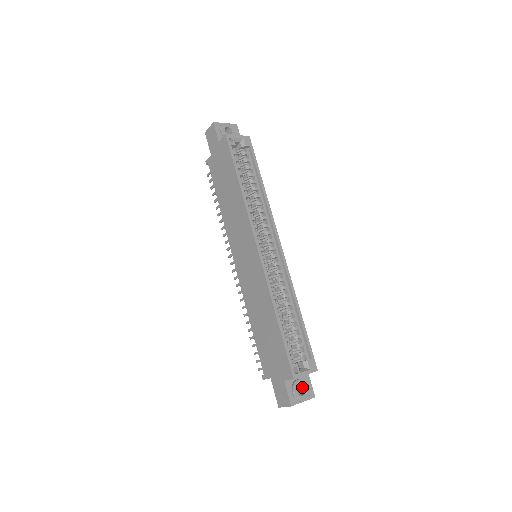
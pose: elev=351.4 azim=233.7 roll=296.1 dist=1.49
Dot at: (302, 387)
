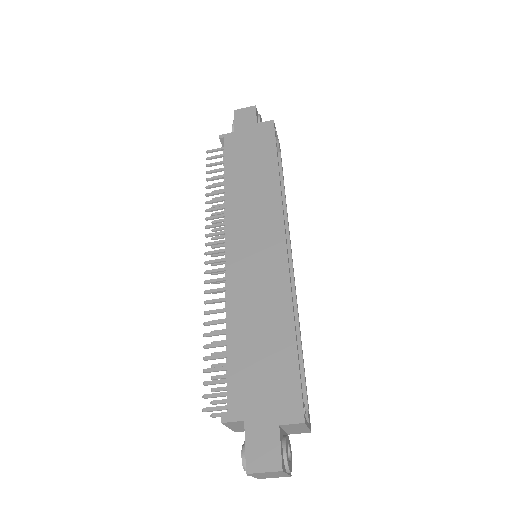
Dot at: occluded
